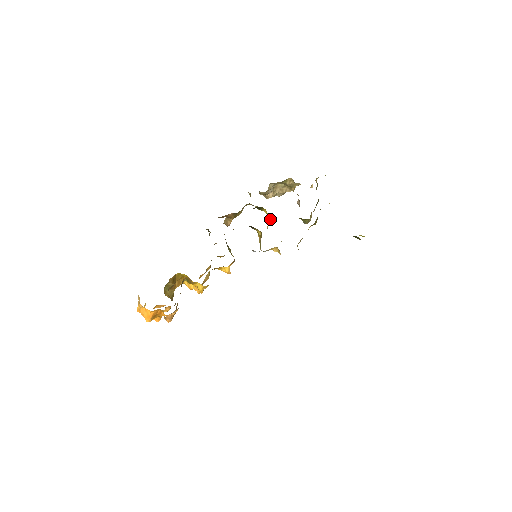
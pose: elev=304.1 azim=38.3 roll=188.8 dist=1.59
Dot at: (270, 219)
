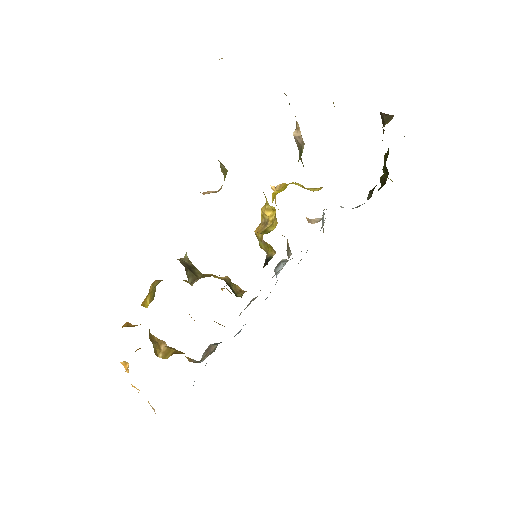
Dot at: (271, 206)
